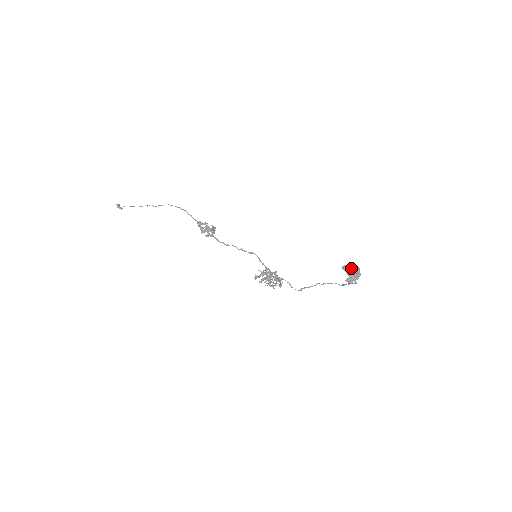
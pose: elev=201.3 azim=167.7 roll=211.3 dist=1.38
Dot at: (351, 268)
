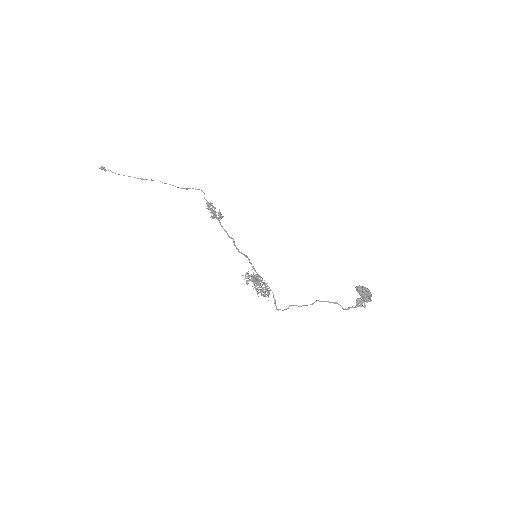
Dot at: (366, 290)
